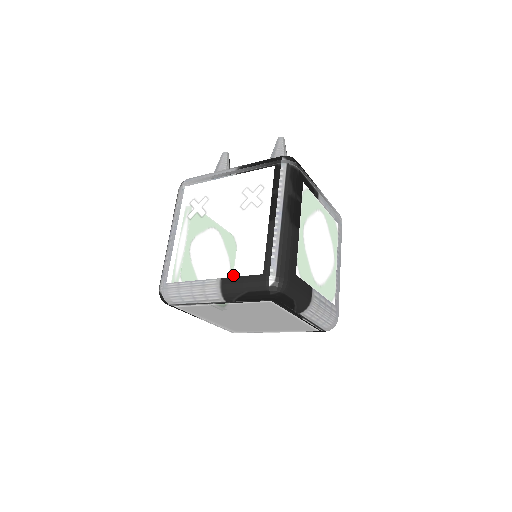
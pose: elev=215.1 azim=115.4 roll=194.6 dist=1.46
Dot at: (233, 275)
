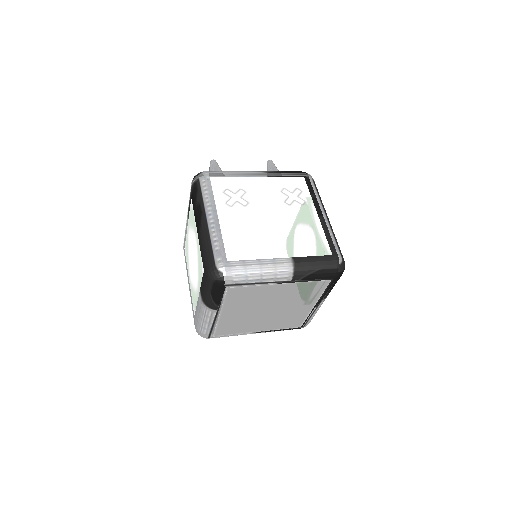
Dot at: (304, 255)
